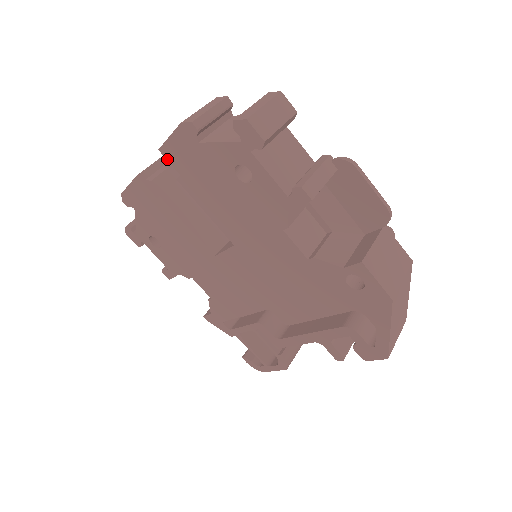
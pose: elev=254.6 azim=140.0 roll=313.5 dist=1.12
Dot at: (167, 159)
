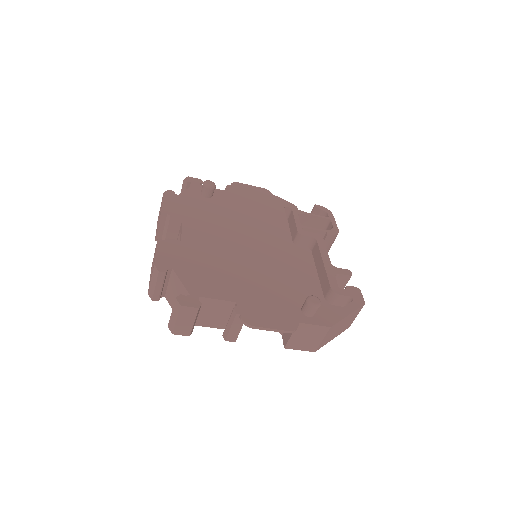
Dot at: occluded
